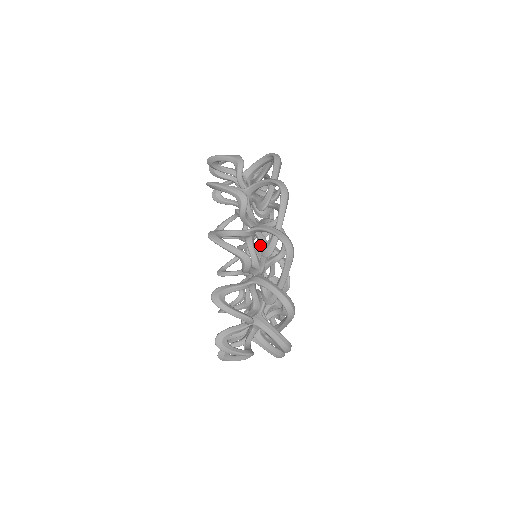
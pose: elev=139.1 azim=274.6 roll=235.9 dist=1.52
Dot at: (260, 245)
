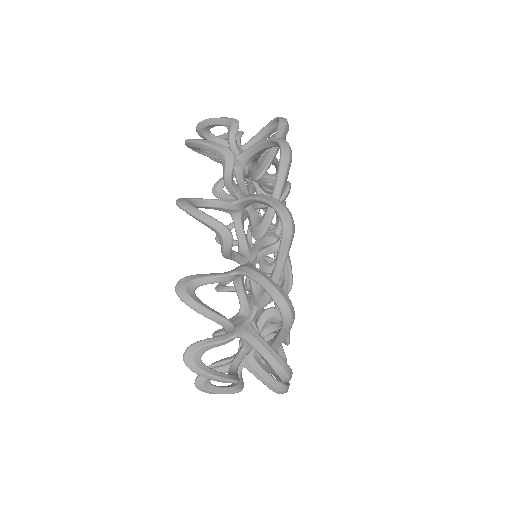
Dot at: (251, 223)
